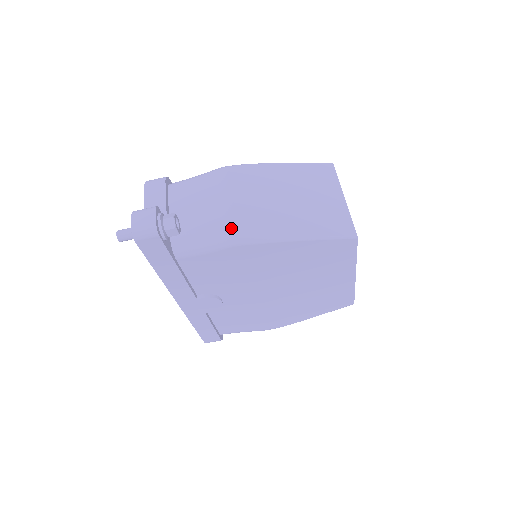
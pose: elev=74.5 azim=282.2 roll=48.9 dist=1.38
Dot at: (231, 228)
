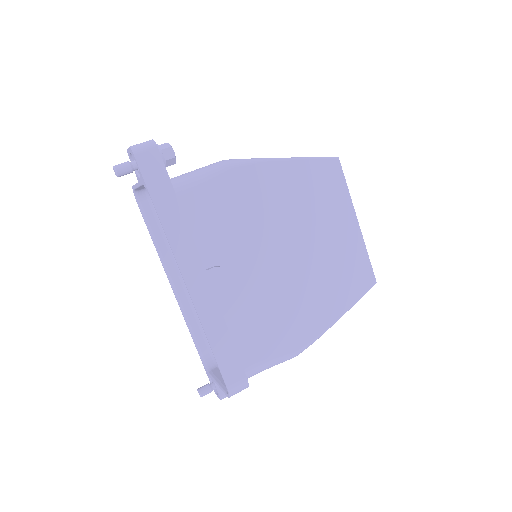
Dot at: (223, 160)
